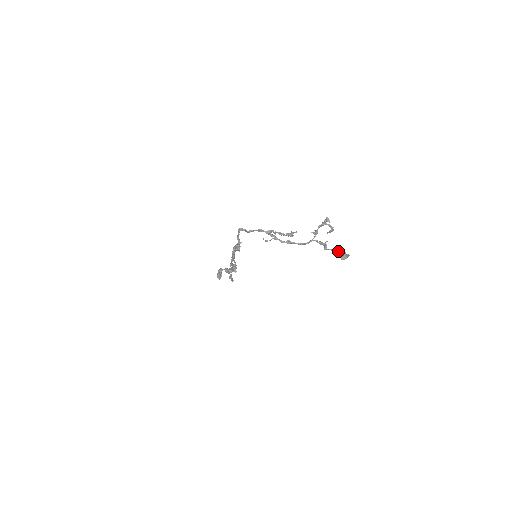
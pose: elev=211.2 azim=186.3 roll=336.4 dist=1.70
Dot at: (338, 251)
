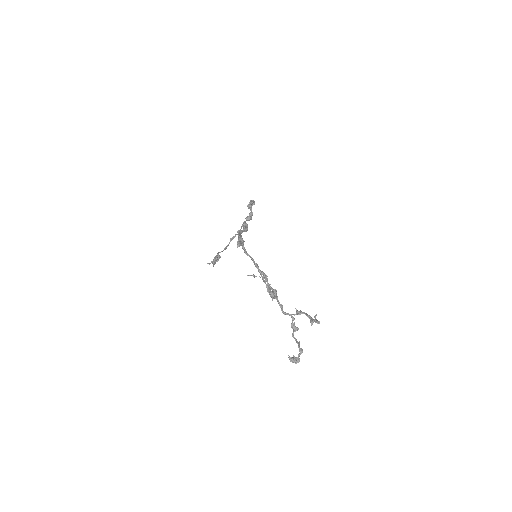
Dot at: (298, 346)
